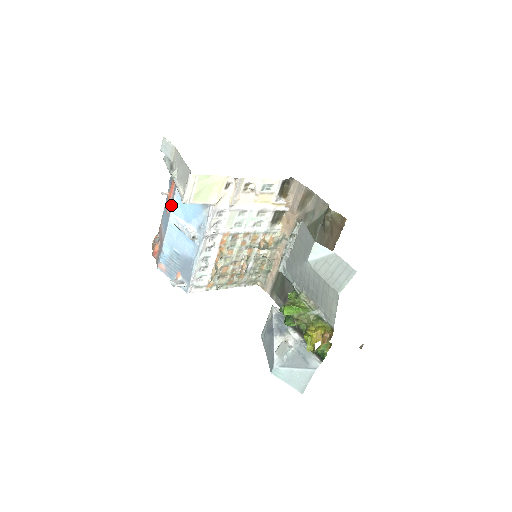
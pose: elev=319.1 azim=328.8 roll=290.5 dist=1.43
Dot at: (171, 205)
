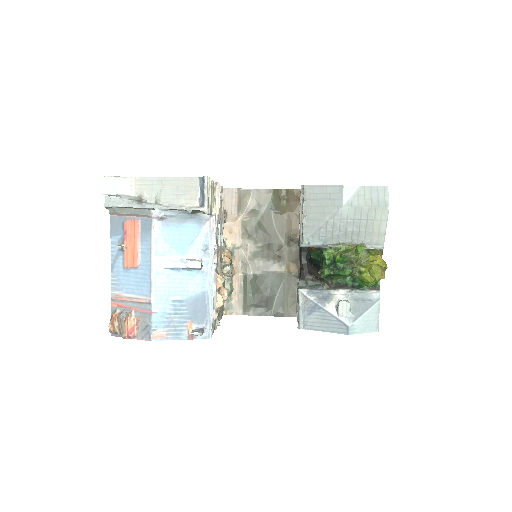
Dot at: (147, 249)
